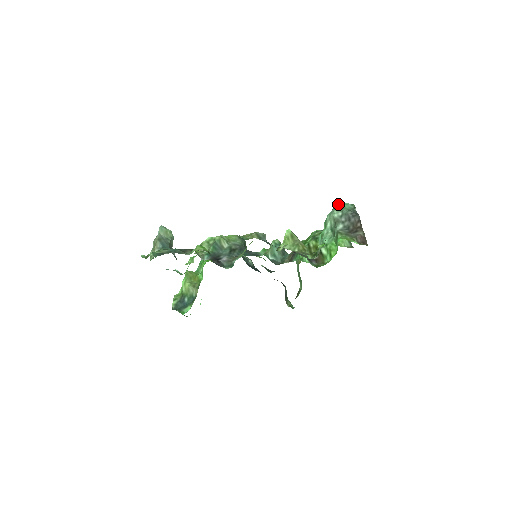
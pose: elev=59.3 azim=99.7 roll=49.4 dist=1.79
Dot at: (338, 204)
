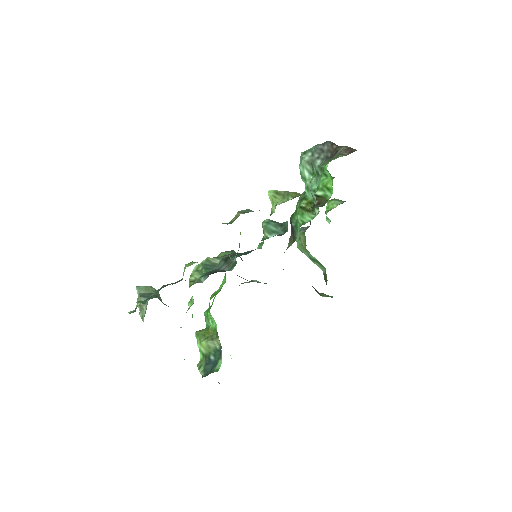
Dot at: occluded
